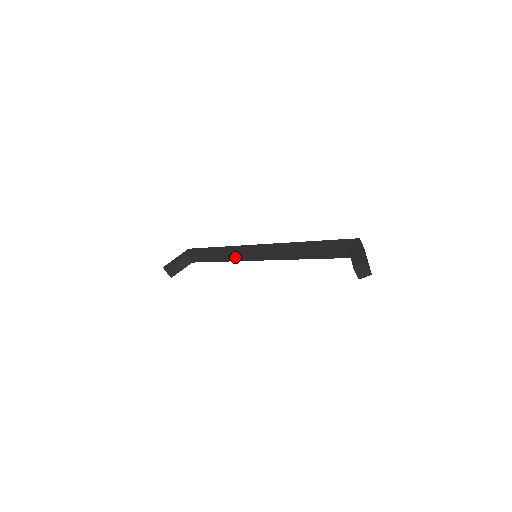
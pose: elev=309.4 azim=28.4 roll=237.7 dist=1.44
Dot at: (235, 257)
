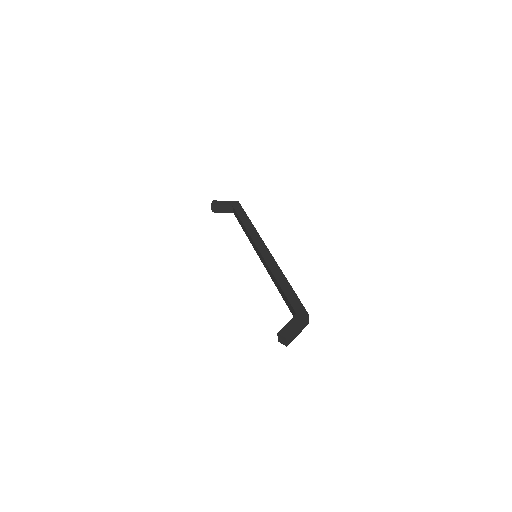
Dot at: (251, 240)
